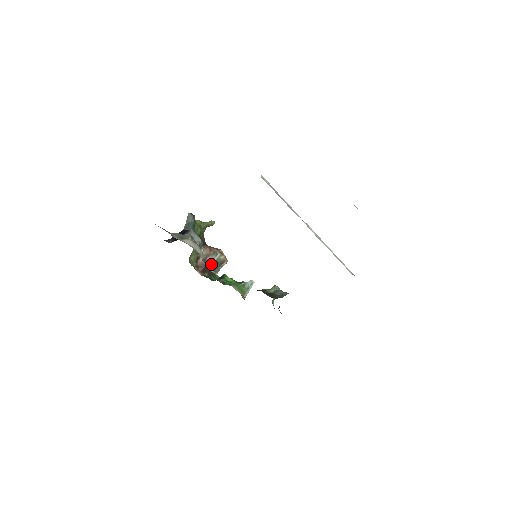
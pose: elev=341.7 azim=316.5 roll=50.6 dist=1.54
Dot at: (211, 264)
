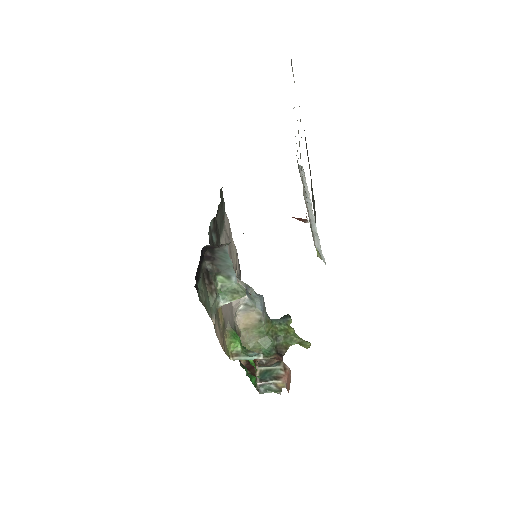
Dot at: (263, 368)
